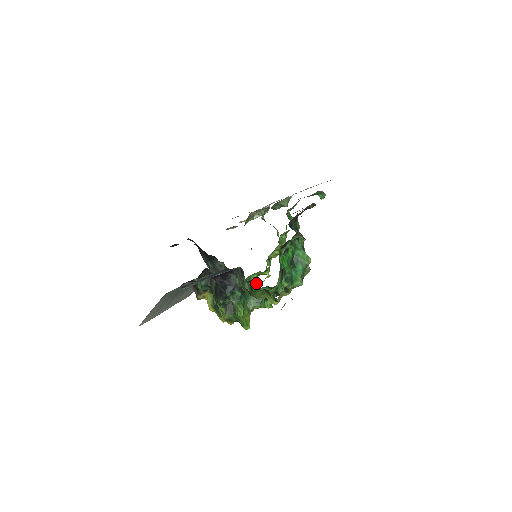
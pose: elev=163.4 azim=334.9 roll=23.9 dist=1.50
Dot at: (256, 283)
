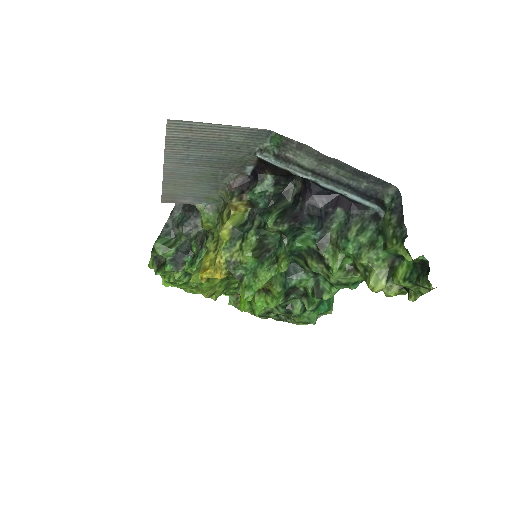
Dot at: occluded
